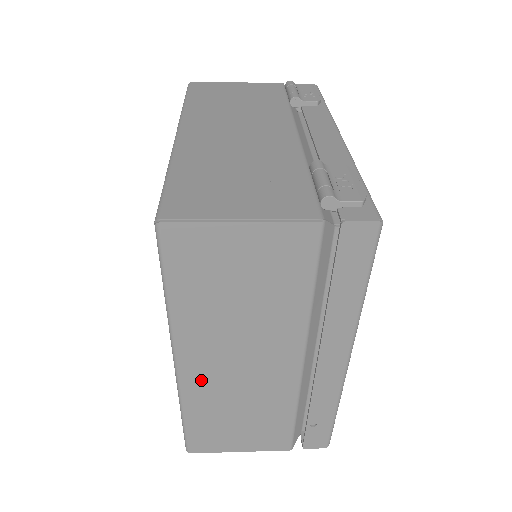
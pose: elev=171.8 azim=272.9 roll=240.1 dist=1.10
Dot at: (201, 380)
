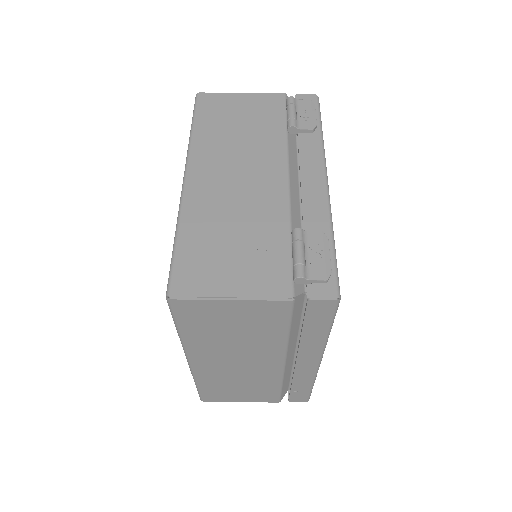
Dot at: (208, 369)
